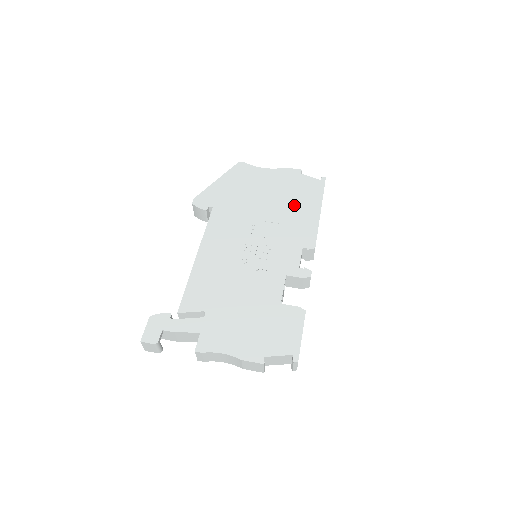
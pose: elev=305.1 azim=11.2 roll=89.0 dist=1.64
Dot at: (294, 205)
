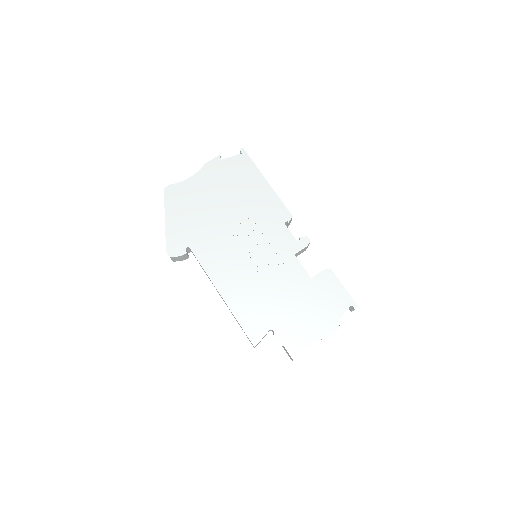
Dot at: (245, 193)
